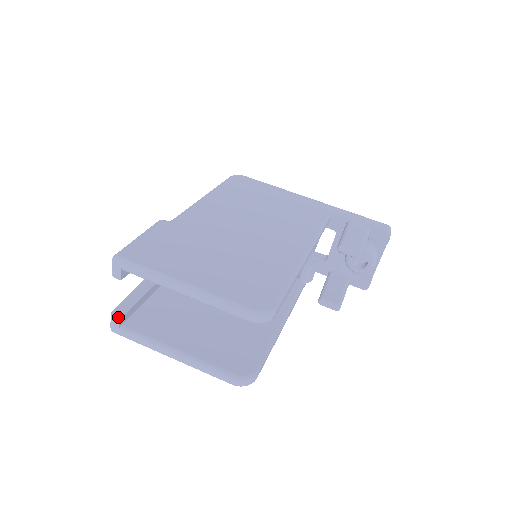
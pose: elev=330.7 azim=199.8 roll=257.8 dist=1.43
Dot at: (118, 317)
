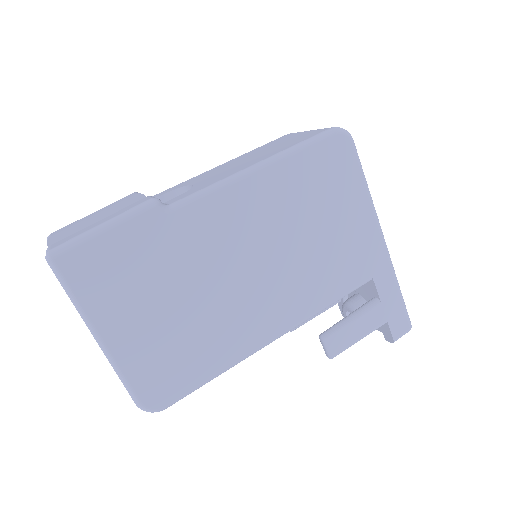
Dot at: occluded
